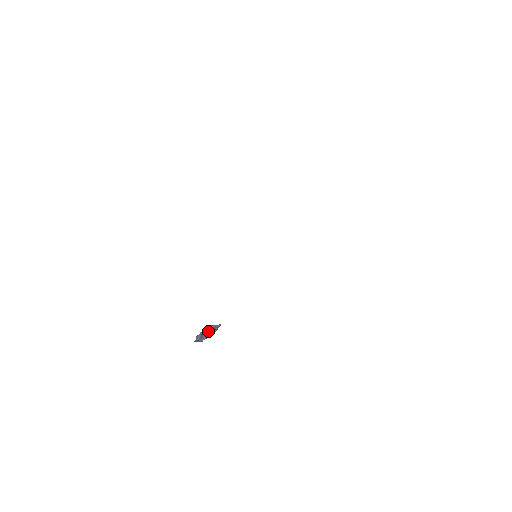
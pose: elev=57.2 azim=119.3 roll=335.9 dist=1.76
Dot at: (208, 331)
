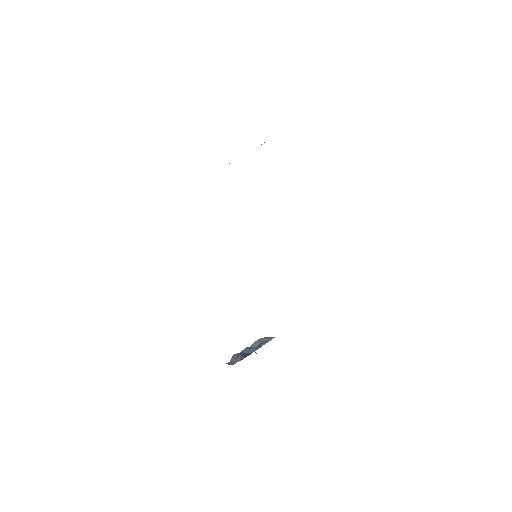
Dot at: (251, 348)
